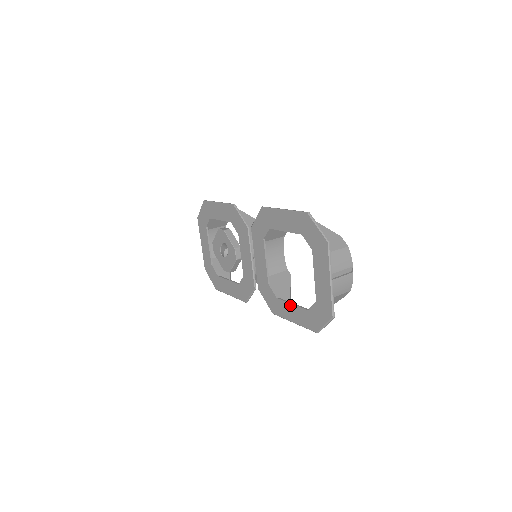
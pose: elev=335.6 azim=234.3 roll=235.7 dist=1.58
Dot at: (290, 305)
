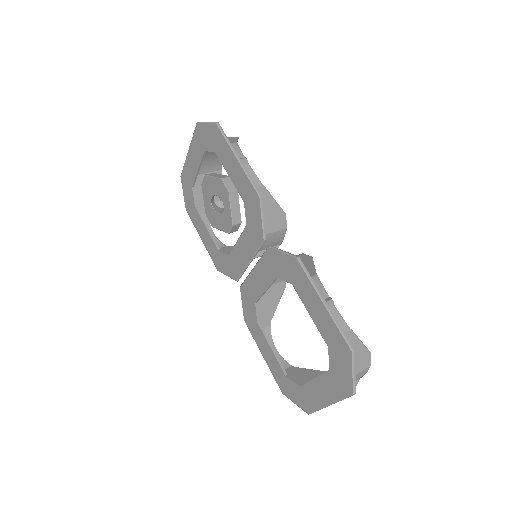
Dot at: (269, 347)
